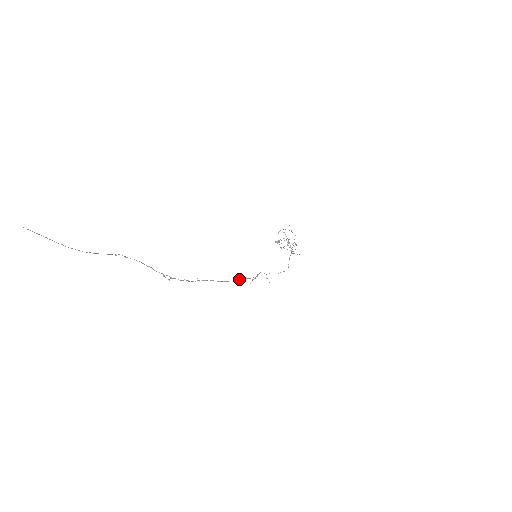
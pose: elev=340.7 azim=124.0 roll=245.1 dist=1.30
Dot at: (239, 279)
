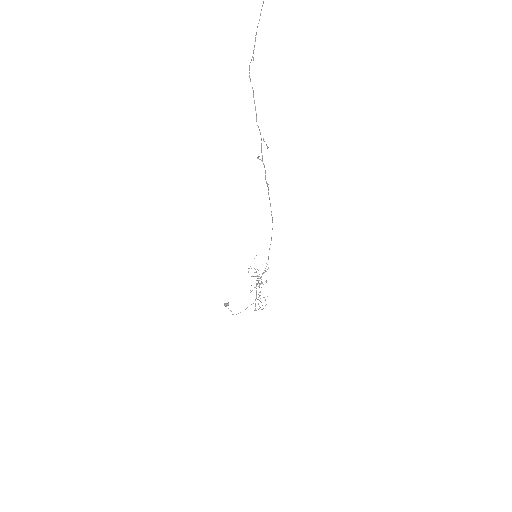
Dot at: occluded
